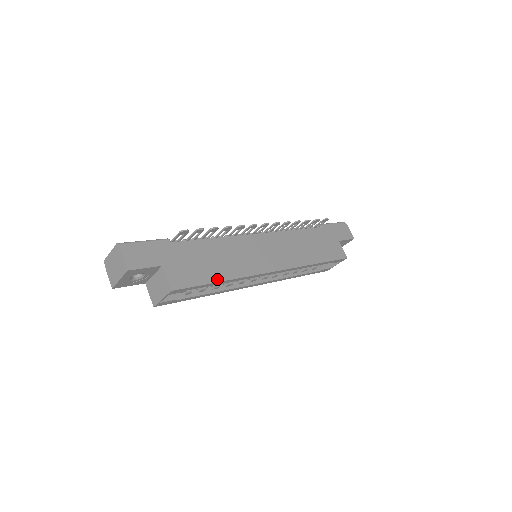
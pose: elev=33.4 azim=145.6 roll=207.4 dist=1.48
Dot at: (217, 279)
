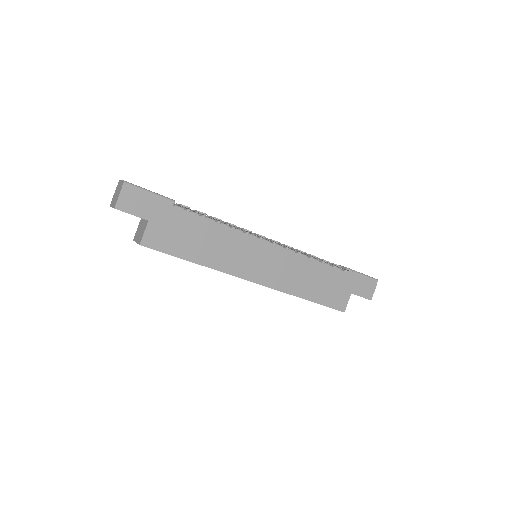
Dot at: (190, 258)
